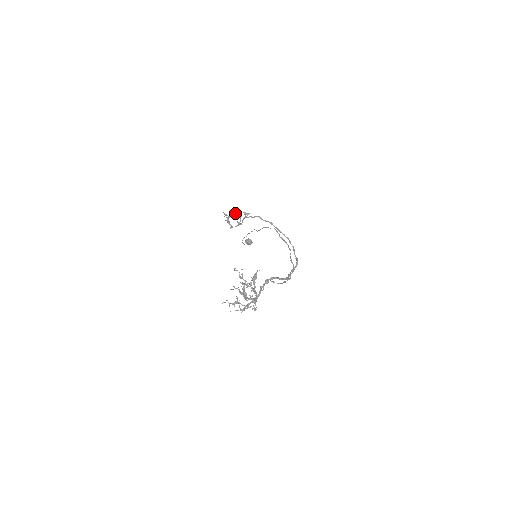
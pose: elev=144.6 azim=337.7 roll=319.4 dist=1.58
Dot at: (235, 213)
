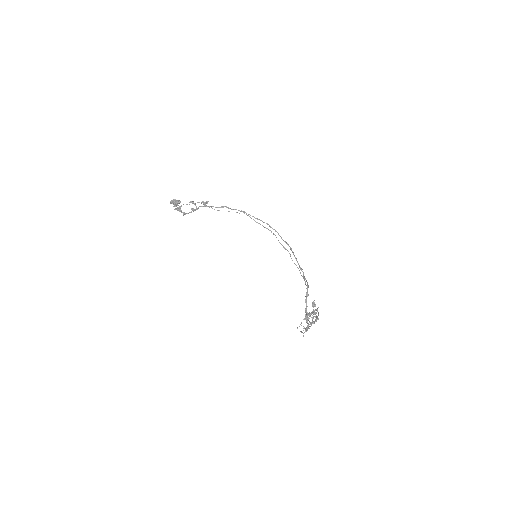
Dot at: occluded
